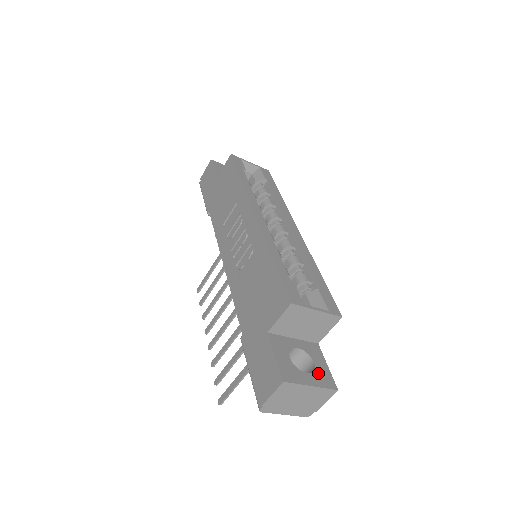
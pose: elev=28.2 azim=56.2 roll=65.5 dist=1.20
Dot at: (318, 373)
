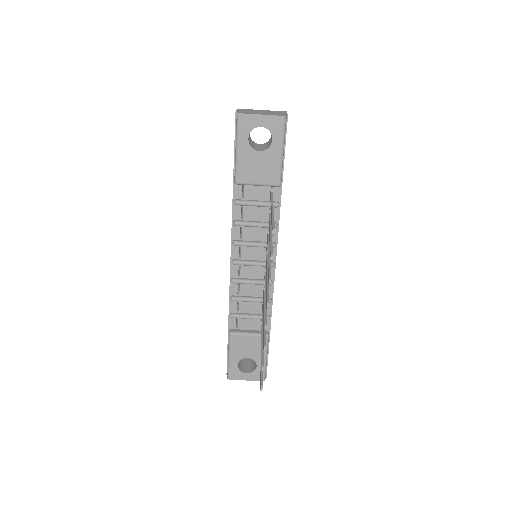
Dot at: occluded
